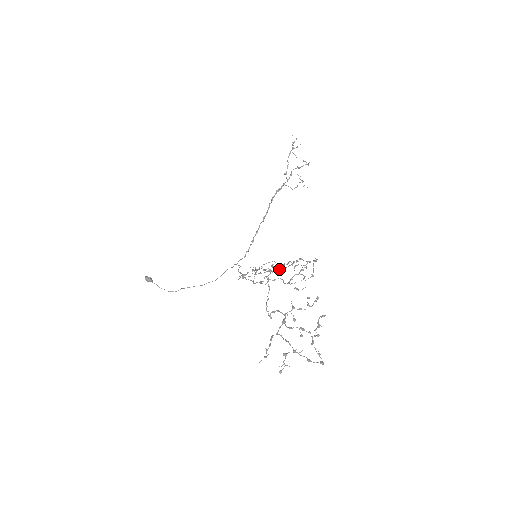
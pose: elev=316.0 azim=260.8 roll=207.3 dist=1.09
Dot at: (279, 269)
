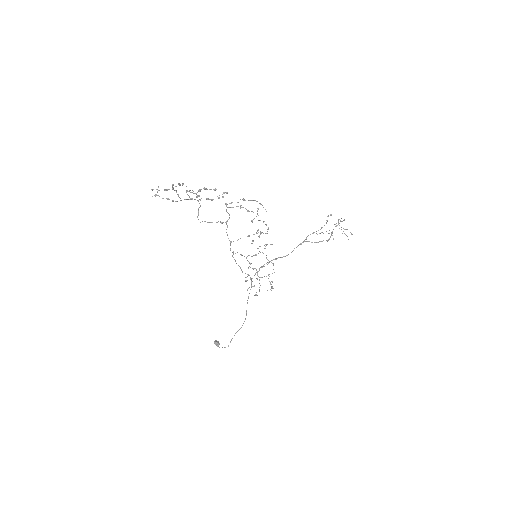
Dot at: (249, 235)
